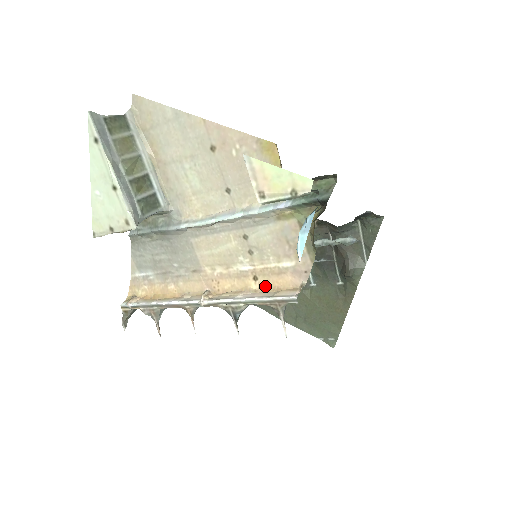
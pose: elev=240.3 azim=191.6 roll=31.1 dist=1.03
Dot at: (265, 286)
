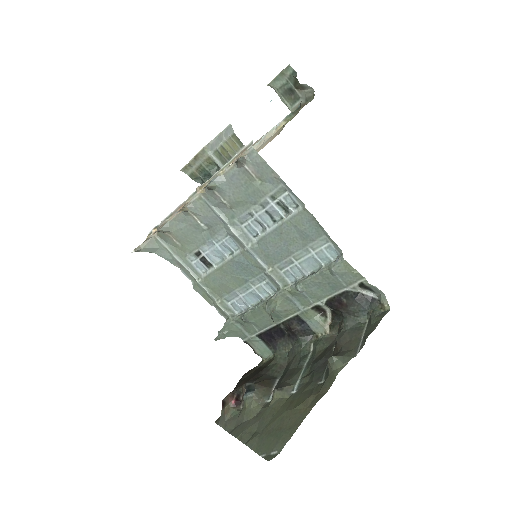
Dot at: occluded
